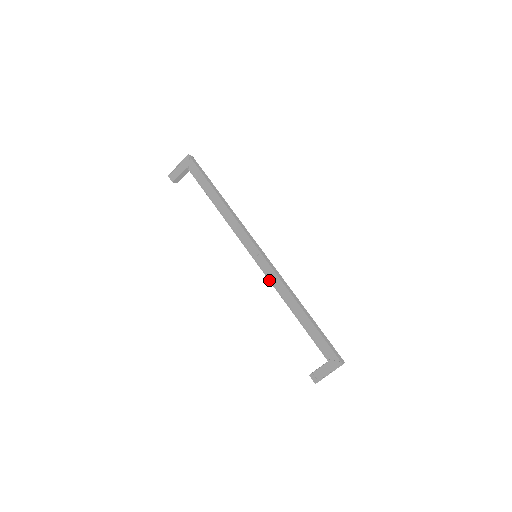
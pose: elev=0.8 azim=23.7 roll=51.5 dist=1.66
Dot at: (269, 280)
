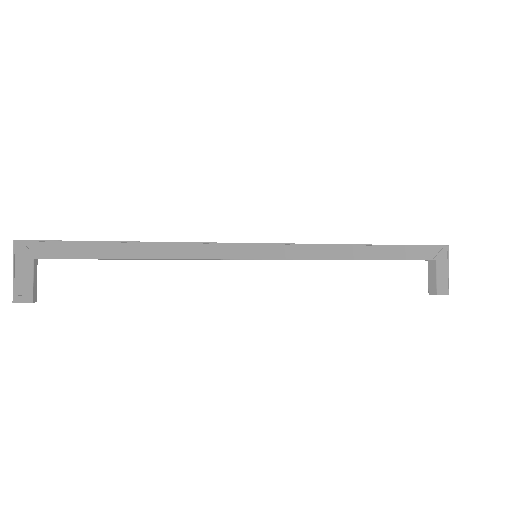
Dot at: (303, 259)
